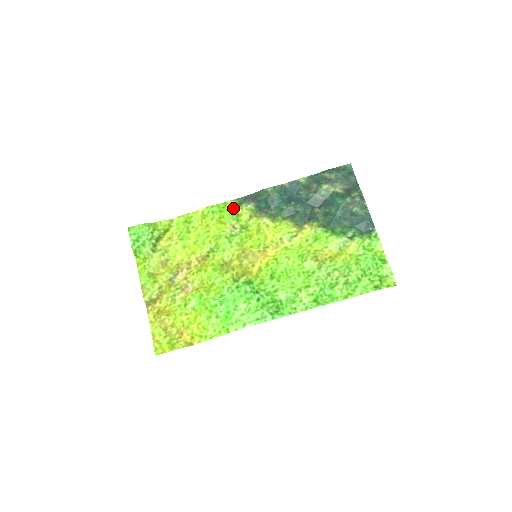
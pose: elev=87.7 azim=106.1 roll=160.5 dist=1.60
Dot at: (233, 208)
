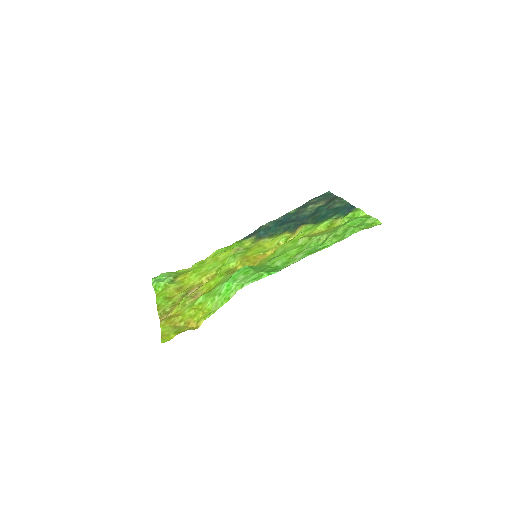
Dot at: occluded
